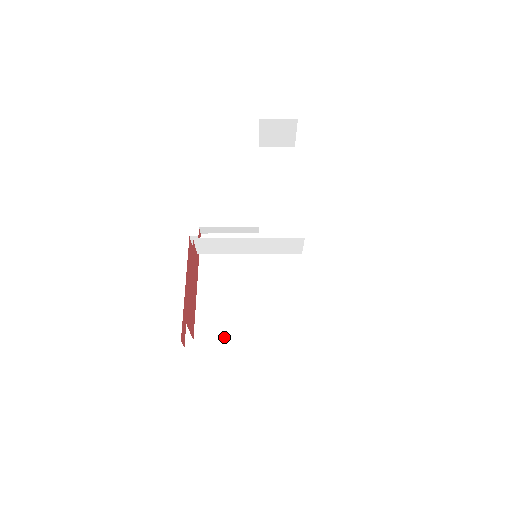
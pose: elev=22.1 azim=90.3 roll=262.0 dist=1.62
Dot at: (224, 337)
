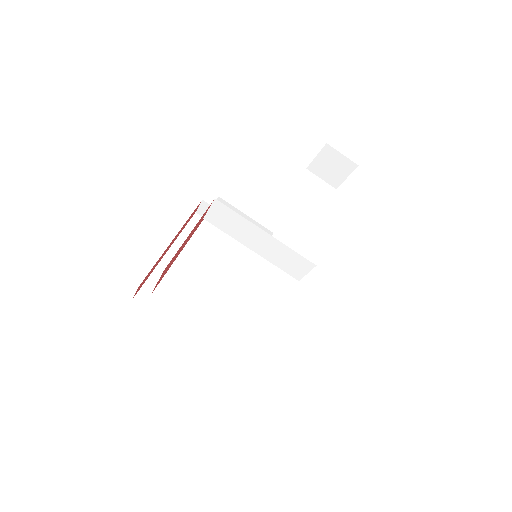
Dot at: (183, 311)
